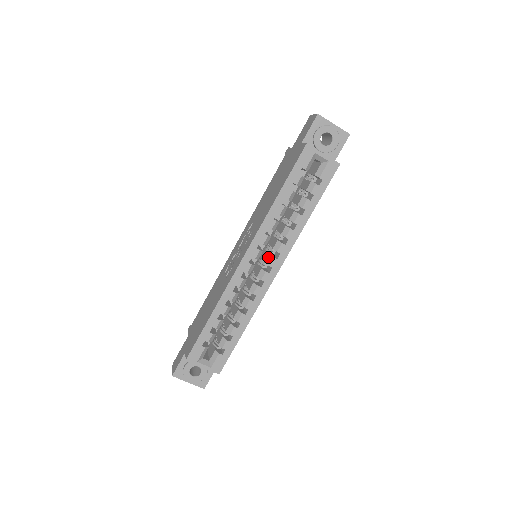
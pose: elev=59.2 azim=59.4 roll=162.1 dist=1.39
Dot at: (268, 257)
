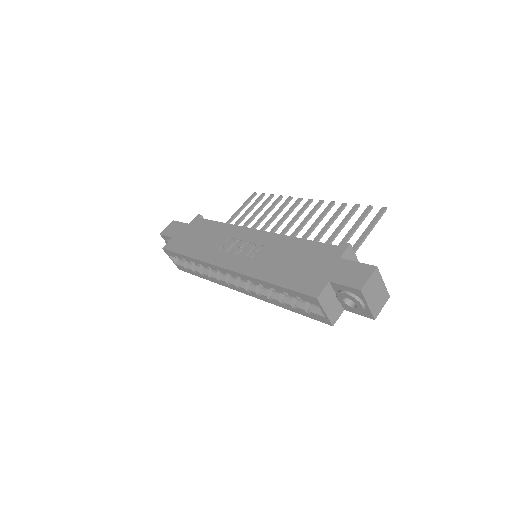
Dot at: (243, 283)
